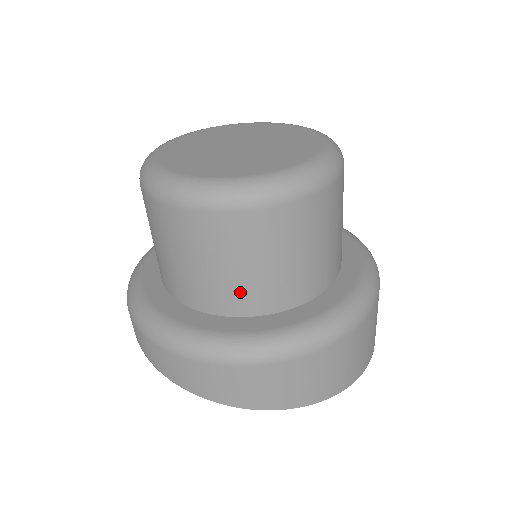
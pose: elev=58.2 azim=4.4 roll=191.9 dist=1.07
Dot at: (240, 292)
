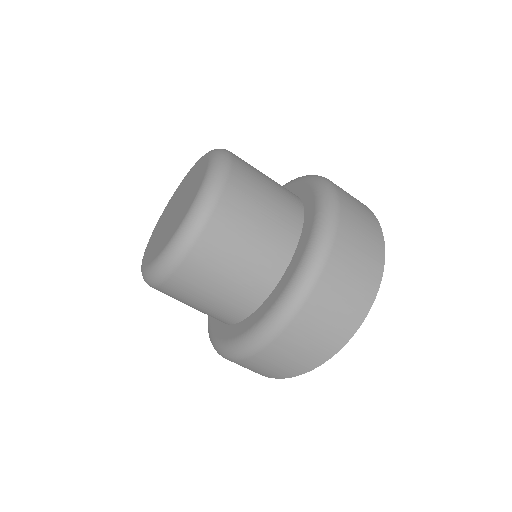
Dot at: (210, 315)
